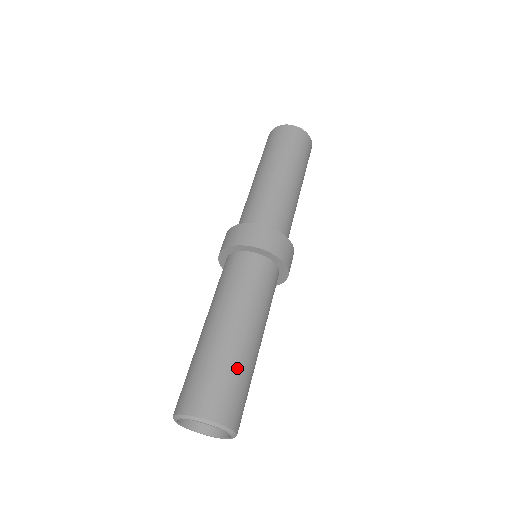
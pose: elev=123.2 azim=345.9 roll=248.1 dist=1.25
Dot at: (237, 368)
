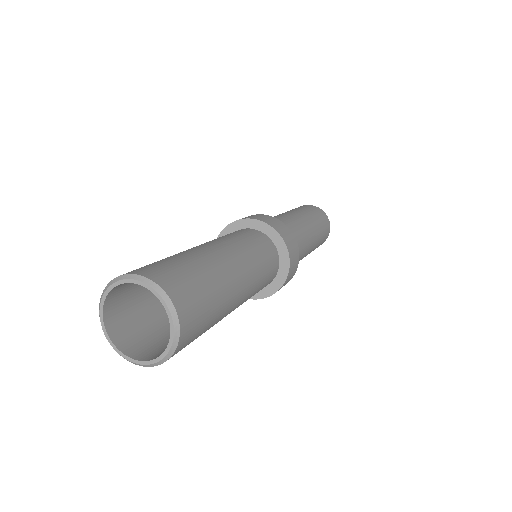
Dot at: (216, 285)
